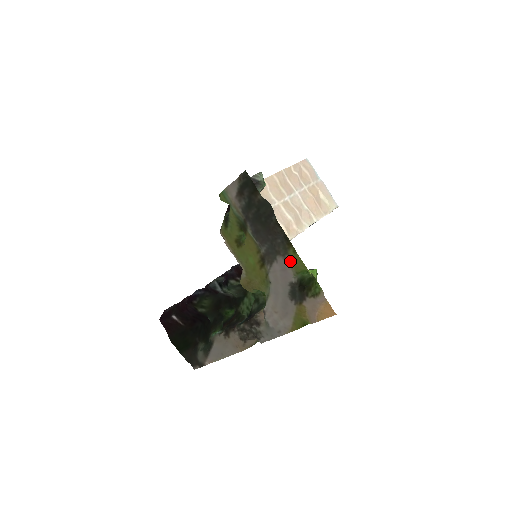
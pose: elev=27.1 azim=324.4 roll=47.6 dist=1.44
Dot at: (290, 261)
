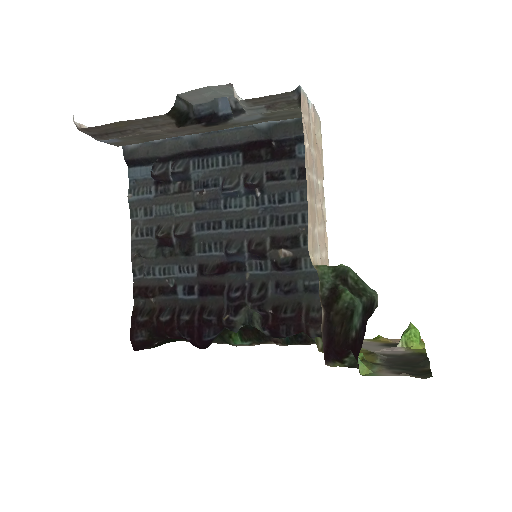
Dot at: (410, 351)
